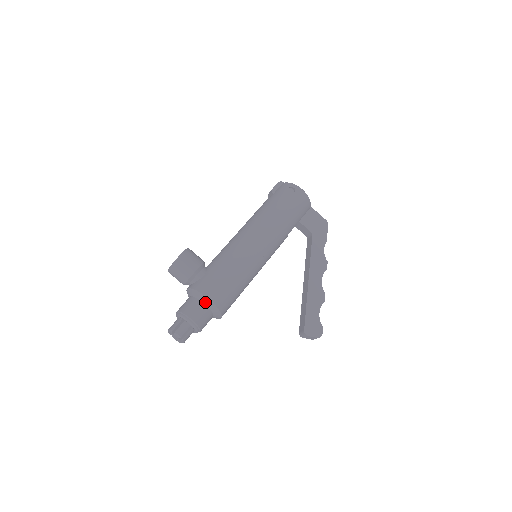
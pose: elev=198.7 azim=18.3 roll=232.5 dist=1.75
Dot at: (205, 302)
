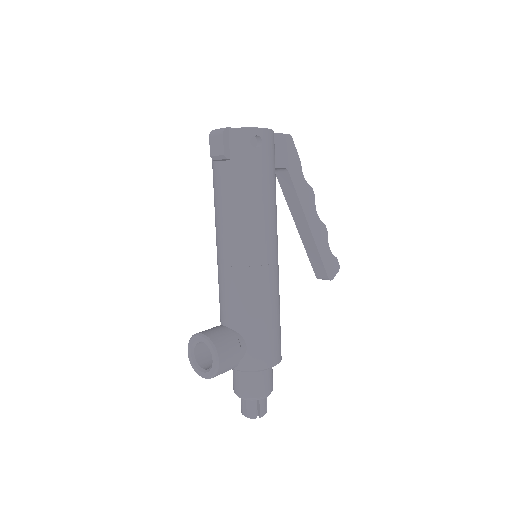
Dot at: (269, 369)
